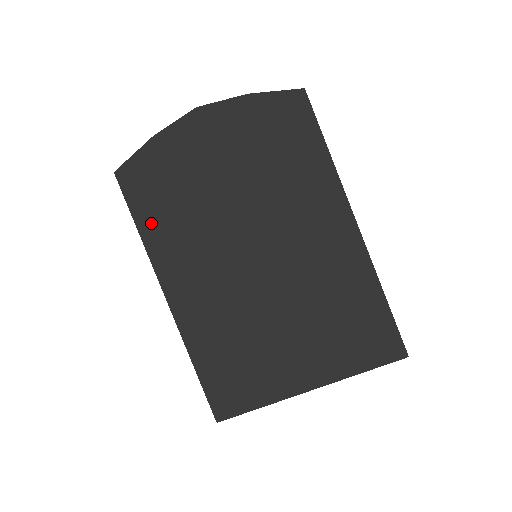
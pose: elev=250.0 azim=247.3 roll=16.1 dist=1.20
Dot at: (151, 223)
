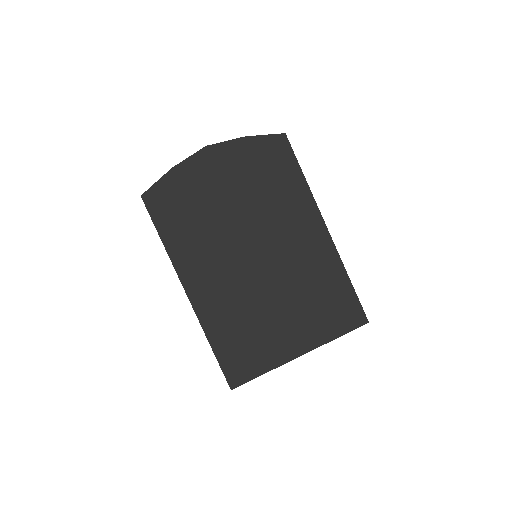
Dot at: (172, 235)
